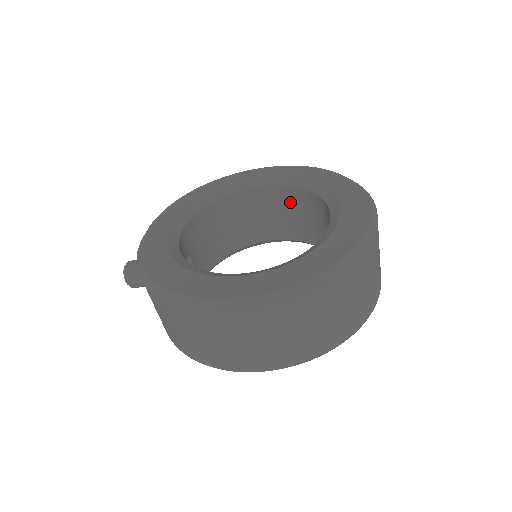
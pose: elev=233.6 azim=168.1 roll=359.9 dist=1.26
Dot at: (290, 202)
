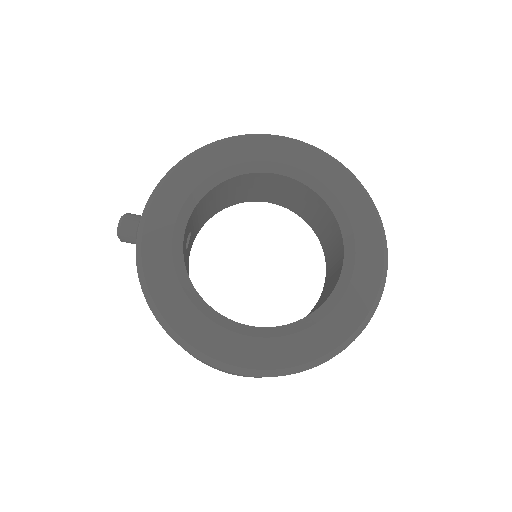
Dot at: (311, 200)
